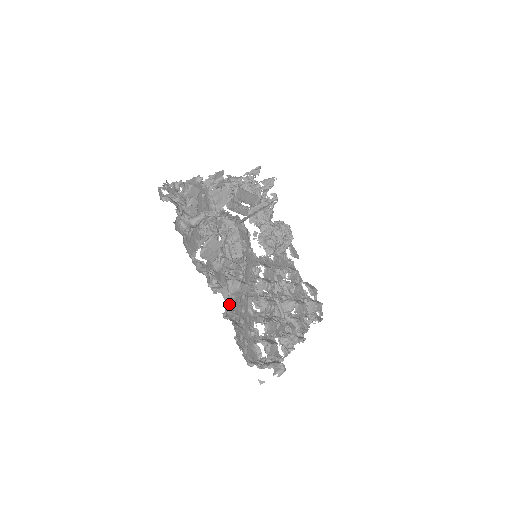
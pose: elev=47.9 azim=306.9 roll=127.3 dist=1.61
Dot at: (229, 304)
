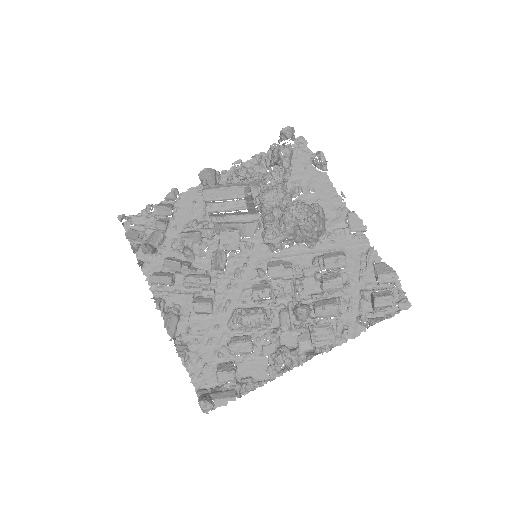
Dot at: (185, 327)
